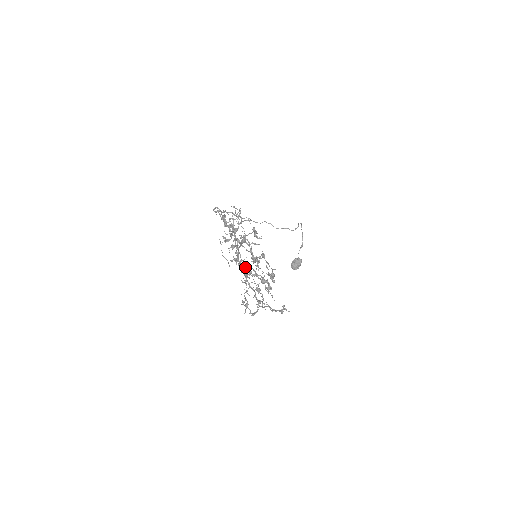
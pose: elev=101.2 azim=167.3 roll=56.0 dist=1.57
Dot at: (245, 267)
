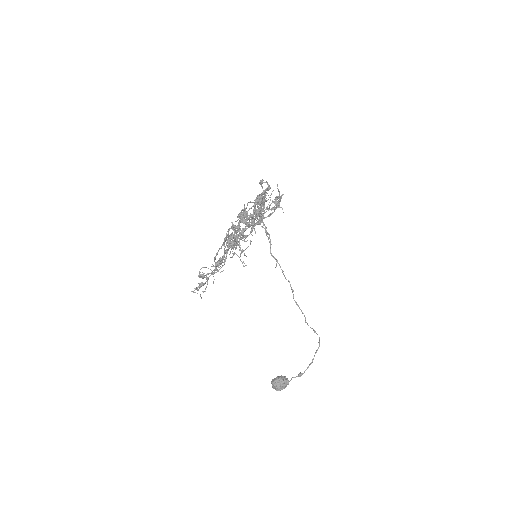
Dot at: occluded
